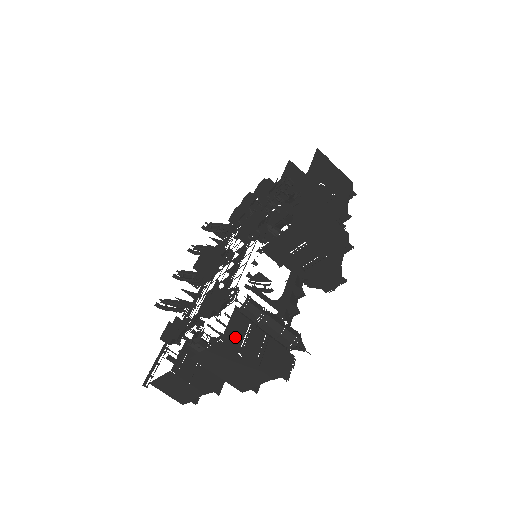
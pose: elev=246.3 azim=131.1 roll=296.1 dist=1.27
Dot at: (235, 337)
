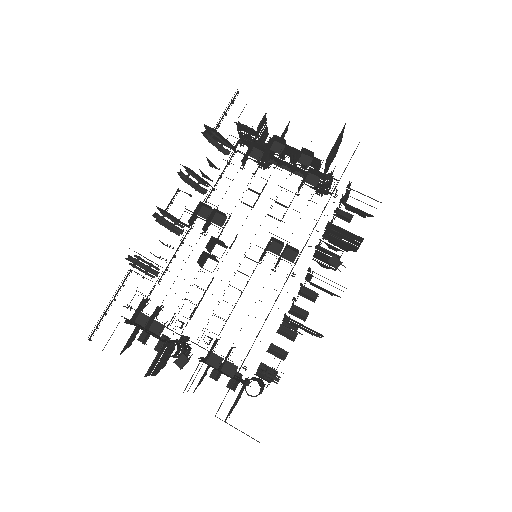
Dot at: occluded
